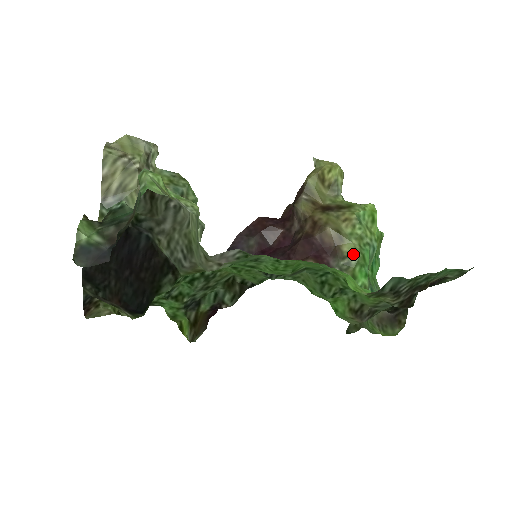
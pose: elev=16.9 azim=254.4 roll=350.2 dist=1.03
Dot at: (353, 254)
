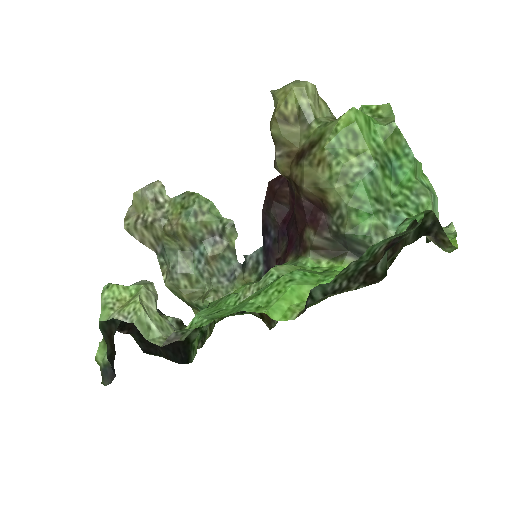
Dot at: (340, 203)
